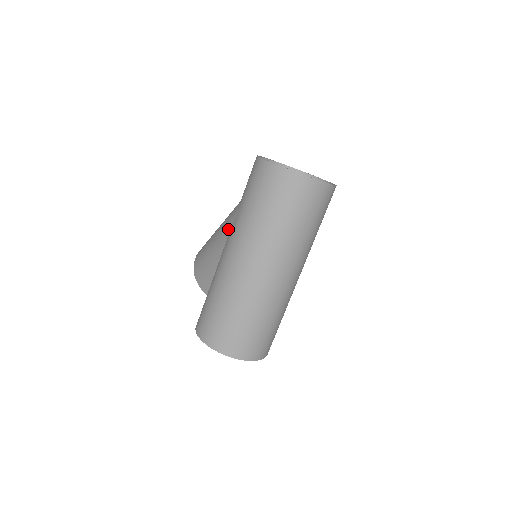
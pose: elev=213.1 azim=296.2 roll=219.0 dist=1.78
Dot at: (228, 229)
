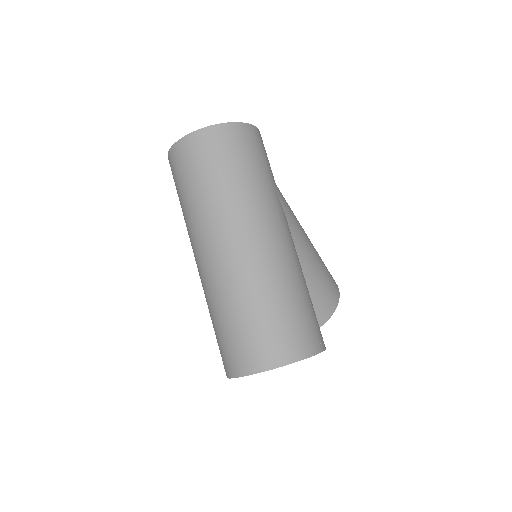
Dot at: occluded
